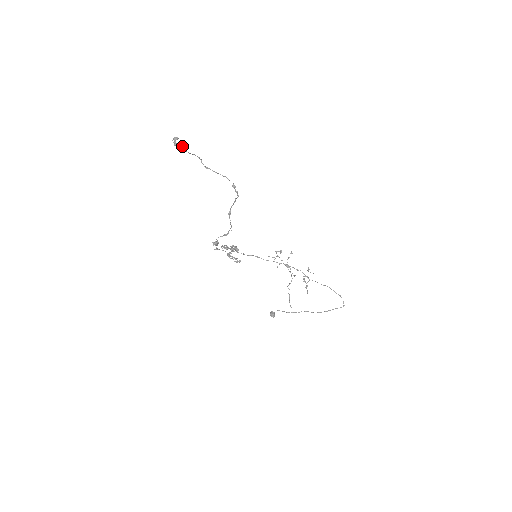
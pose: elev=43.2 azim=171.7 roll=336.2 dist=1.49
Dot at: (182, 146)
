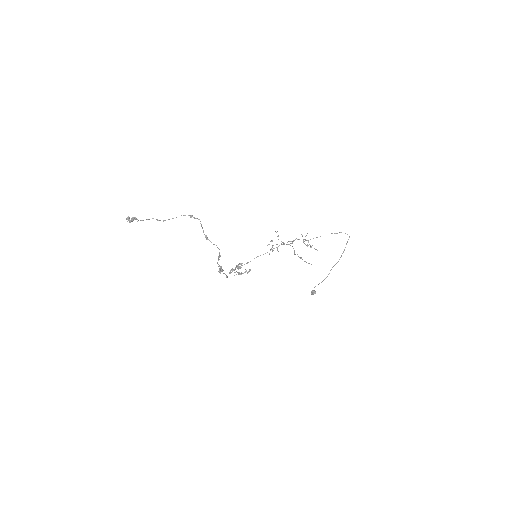
Dot at: (135, 219)
